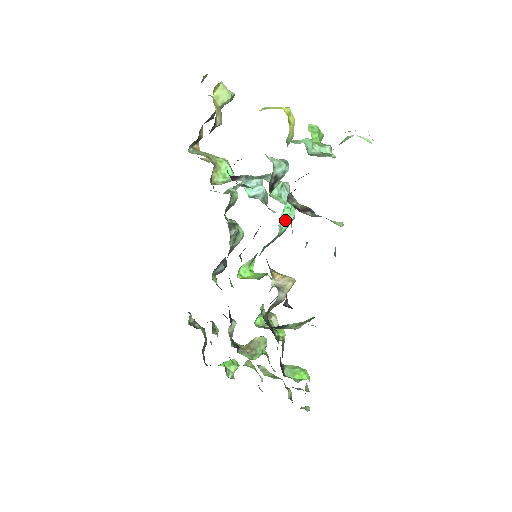
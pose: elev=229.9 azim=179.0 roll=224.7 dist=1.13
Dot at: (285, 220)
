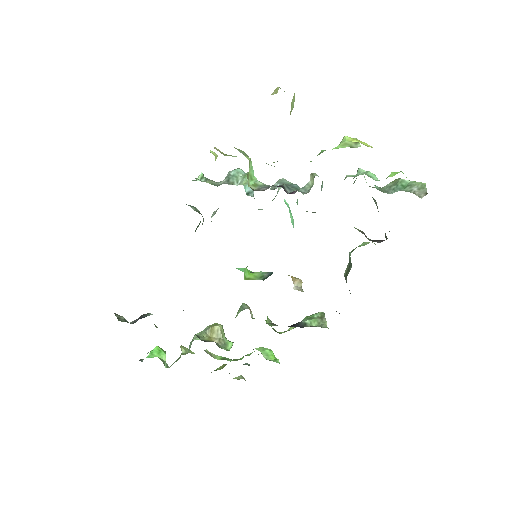
Dot at: occluded
